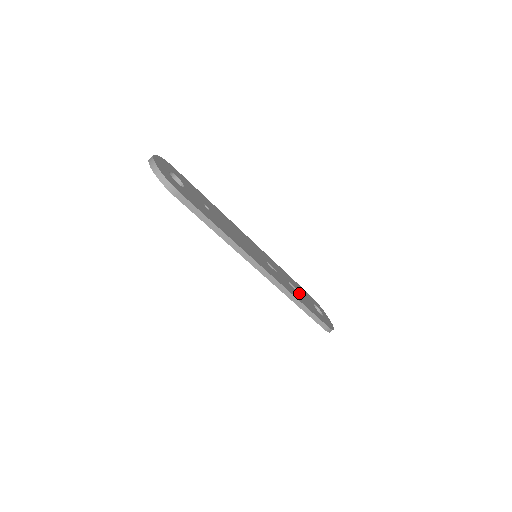
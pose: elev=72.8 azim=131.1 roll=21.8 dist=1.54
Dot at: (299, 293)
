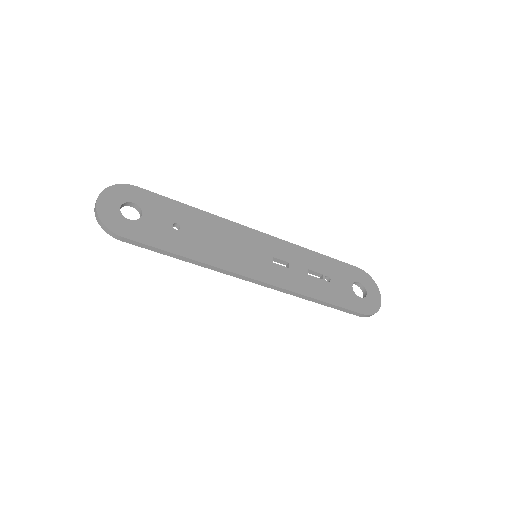
Dot at: (324, 280)
